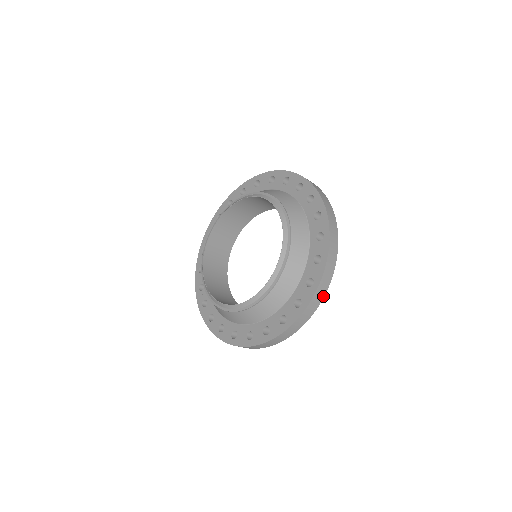
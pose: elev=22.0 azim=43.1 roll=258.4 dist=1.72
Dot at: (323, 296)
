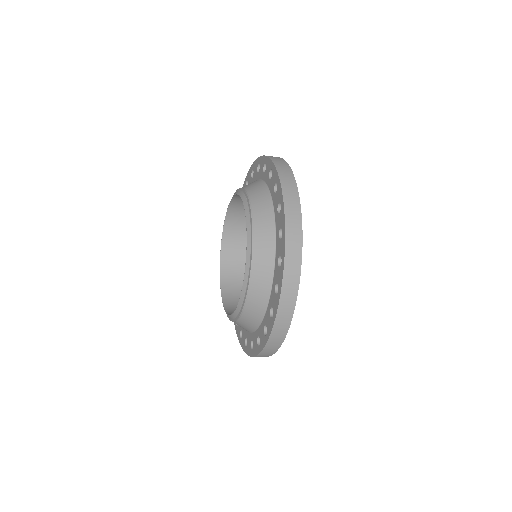
Dot at: (271, 354)
